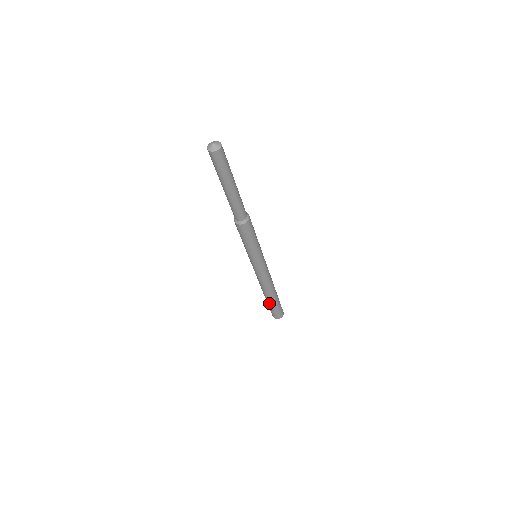
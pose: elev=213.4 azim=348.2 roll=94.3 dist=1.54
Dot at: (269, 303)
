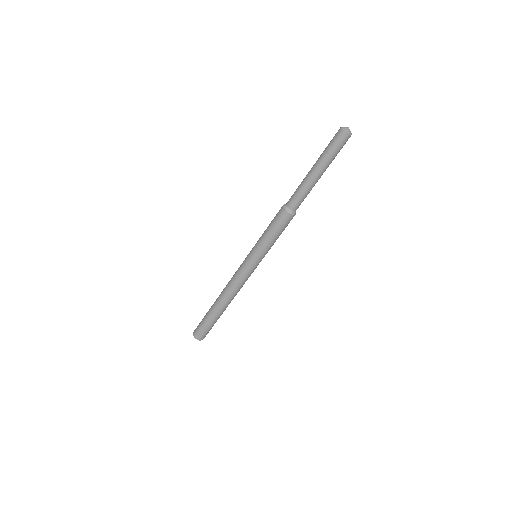
Dot at: (214, 317)
